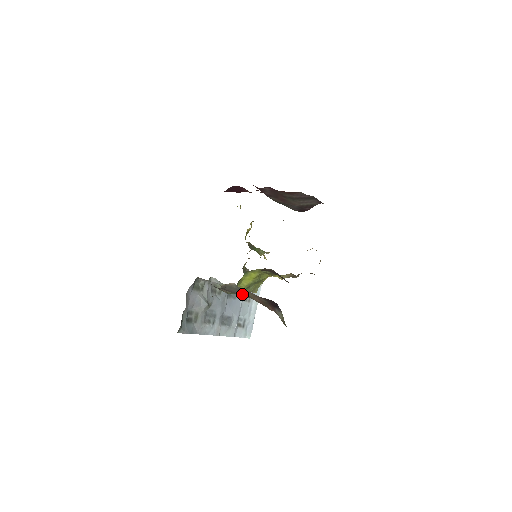
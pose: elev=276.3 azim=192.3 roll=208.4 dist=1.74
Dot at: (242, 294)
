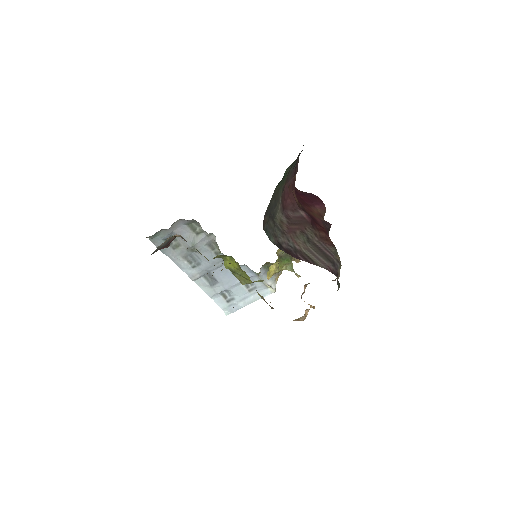
Dot at: occluded
